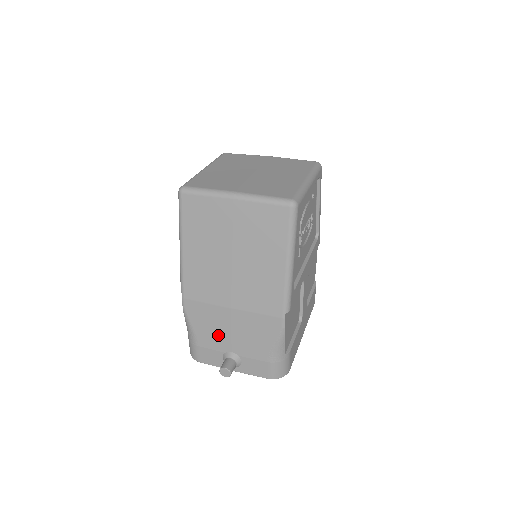
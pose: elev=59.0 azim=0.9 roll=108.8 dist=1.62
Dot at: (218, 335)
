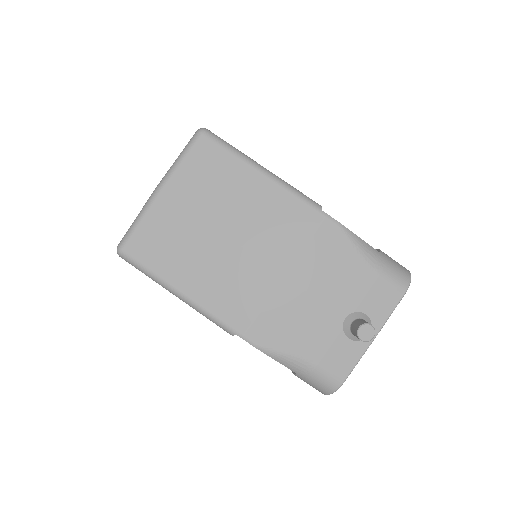
Dot at: (314, 321)
